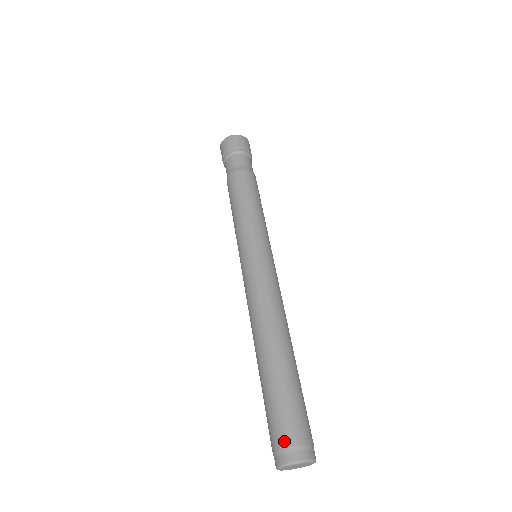
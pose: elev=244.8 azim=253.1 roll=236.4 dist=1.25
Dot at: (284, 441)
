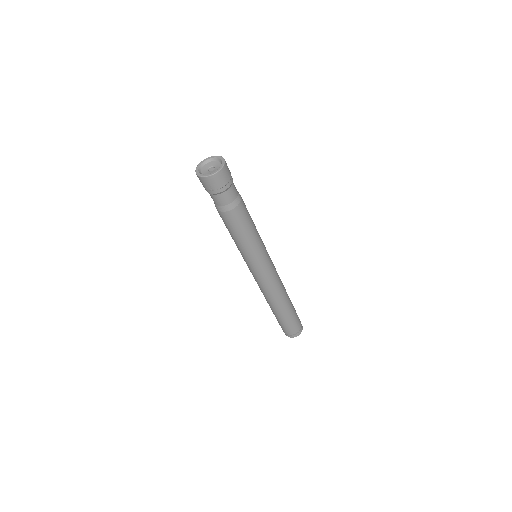
Dot at: (287, 333)
